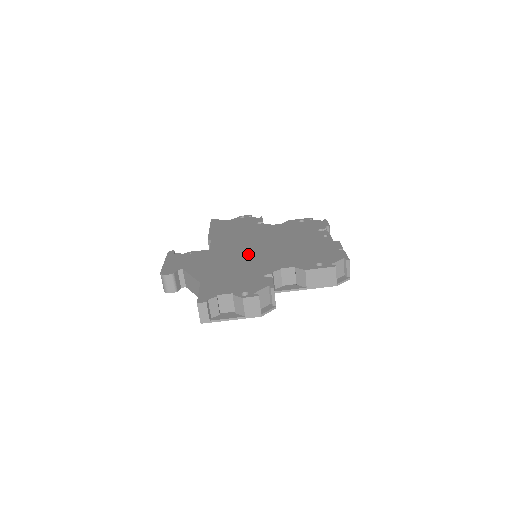
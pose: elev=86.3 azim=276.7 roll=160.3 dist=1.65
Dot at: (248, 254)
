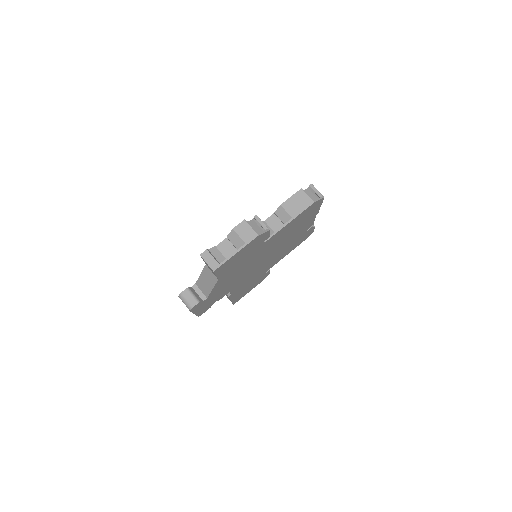
Dot at: occluded
